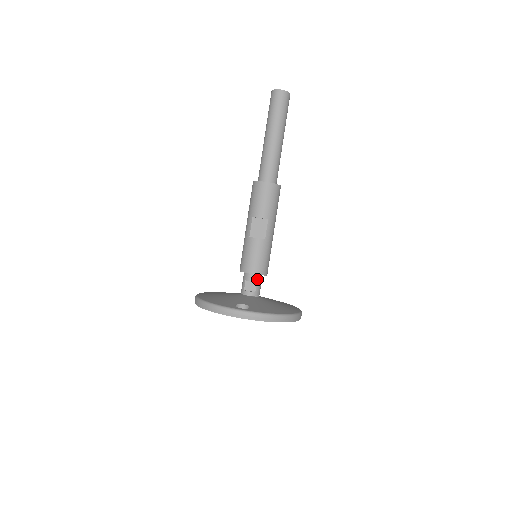
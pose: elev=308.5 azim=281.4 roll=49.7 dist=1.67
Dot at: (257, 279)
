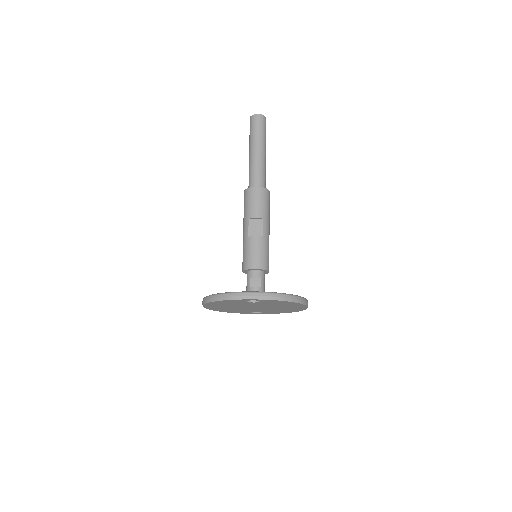
Dot at: (261, 275)
